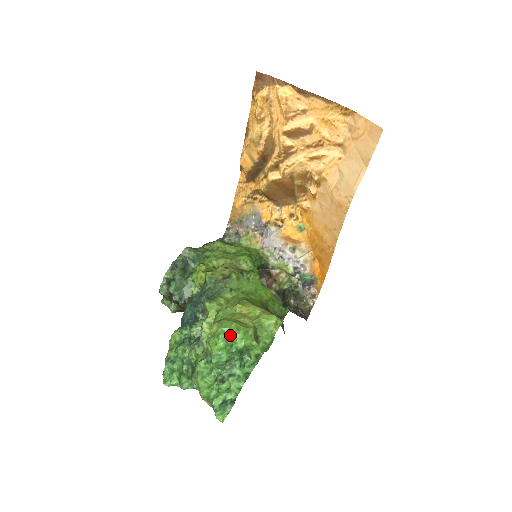
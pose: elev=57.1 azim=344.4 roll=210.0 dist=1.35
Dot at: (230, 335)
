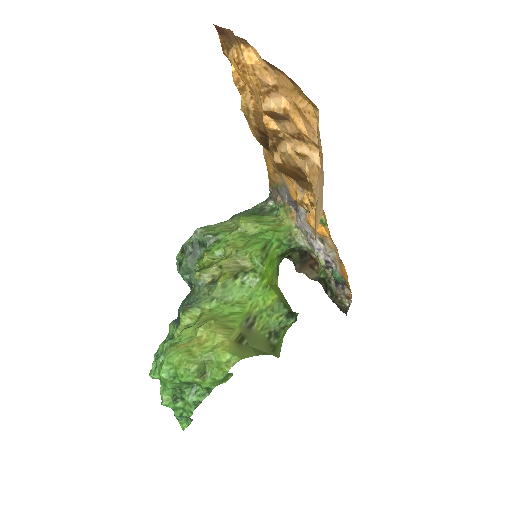
Dot at: (172, 368)
